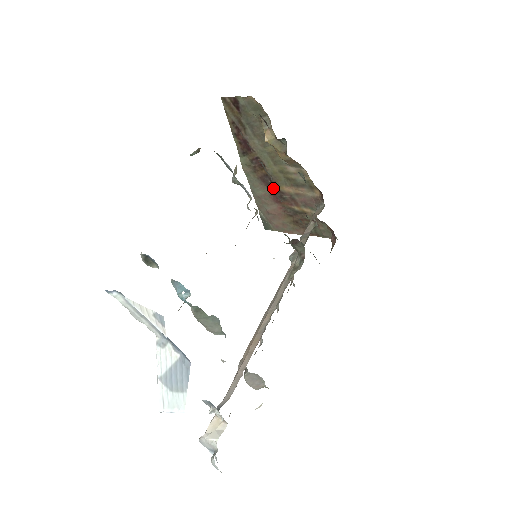
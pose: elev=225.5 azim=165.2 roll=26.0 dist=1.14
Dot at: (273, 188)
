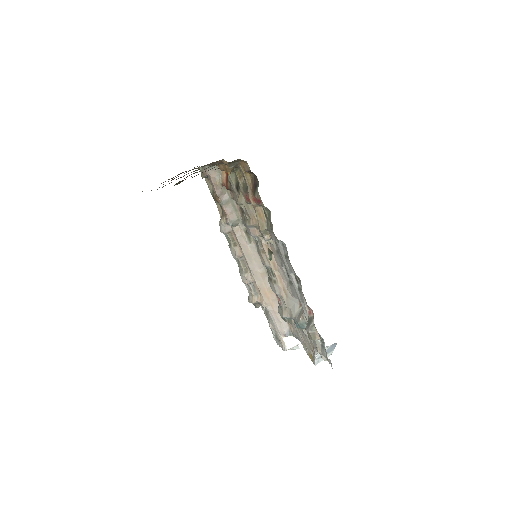
Dot at: occluded
